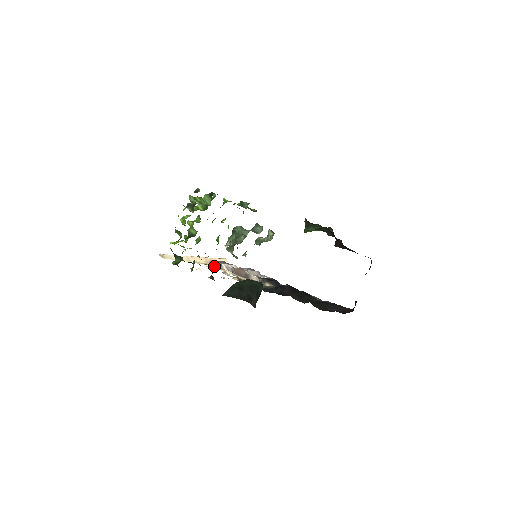
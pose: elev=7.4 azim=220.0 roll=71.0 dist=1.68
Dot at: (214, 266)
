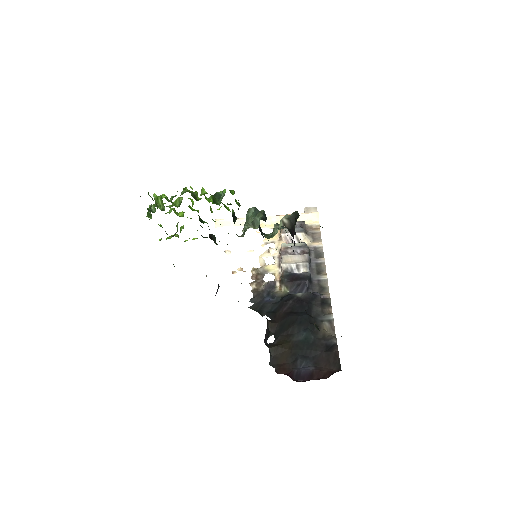
Dot at: (278, 233)
